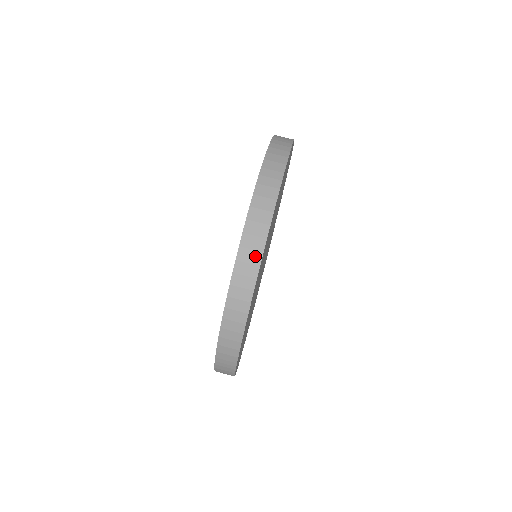
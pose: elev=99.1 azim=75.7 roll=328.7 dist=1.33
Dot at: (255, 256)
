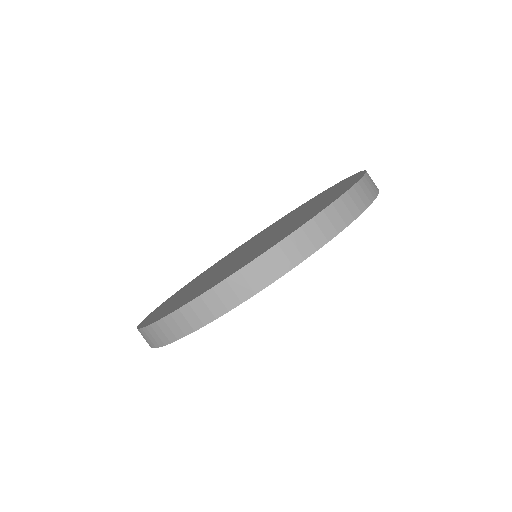
Dot at: (207, 315)
